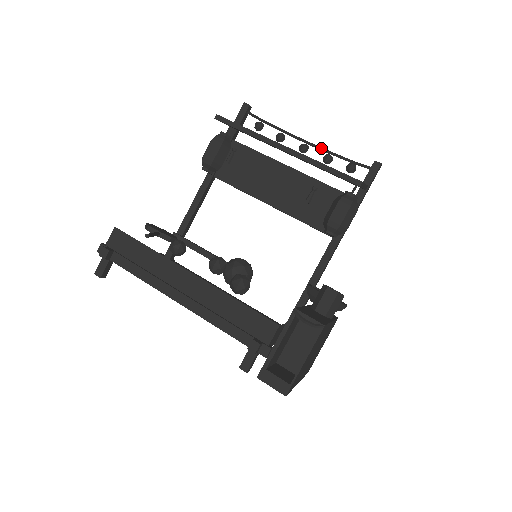
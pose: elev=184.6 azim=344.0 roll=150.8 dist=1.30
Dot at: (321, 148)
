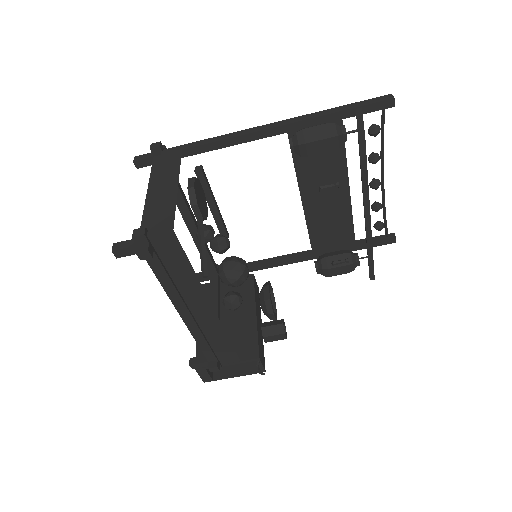
Dot at: (384, 197)
